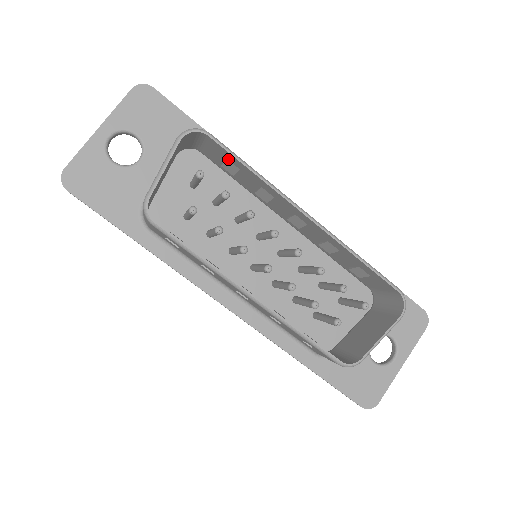
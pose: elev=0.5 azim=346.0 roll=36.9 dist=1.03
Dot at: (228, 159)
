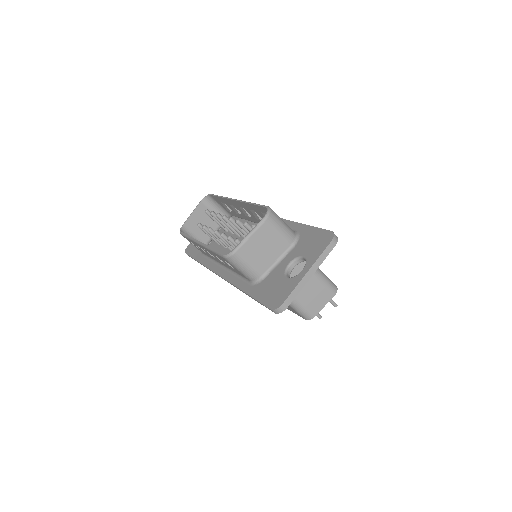
Dot at: (221, 202)
